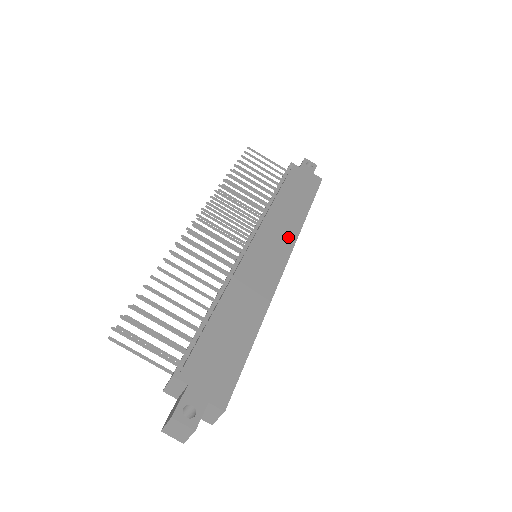
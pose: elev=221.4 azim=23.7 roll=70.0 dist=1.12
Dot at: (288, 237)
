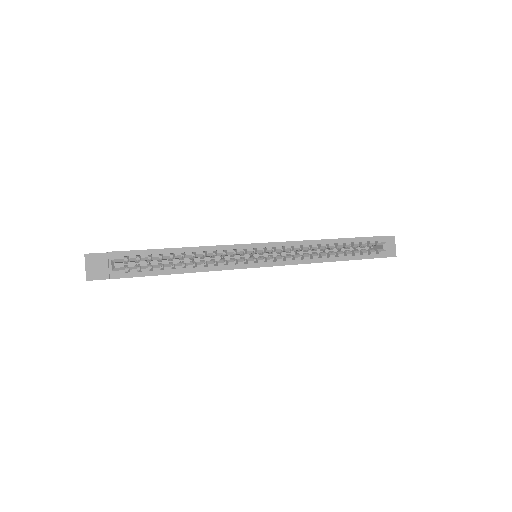
Dot at: occluded
